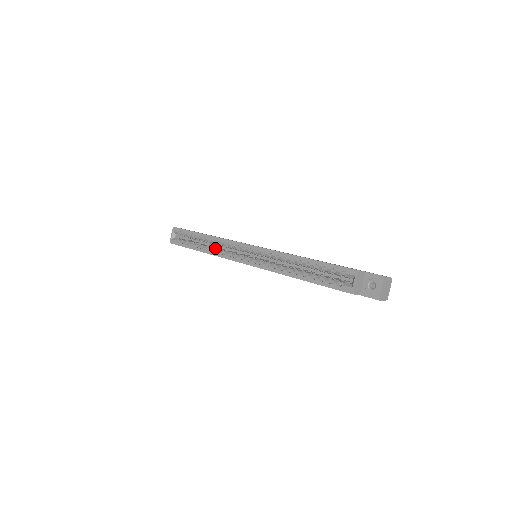
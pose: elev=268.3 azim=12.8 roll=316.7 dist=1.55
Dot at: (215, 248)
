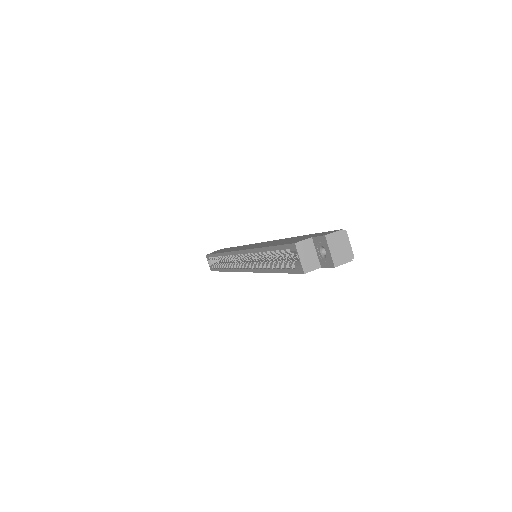
Dot at: occluded
